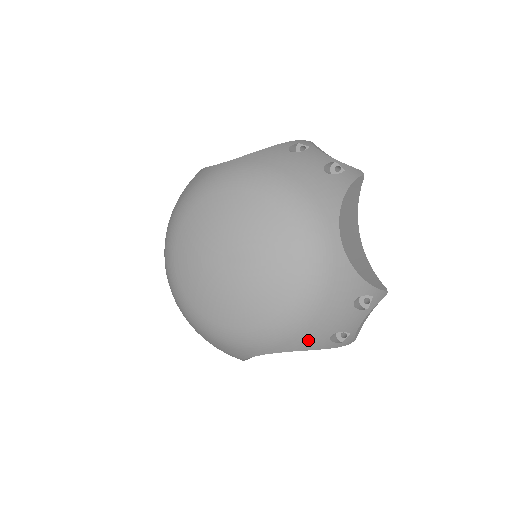
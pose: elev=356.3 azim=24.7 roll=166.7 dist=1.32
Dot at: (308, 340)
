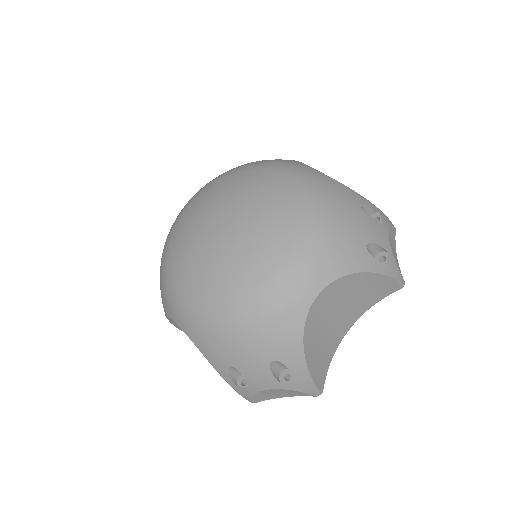
Dot at: (346, 253)
